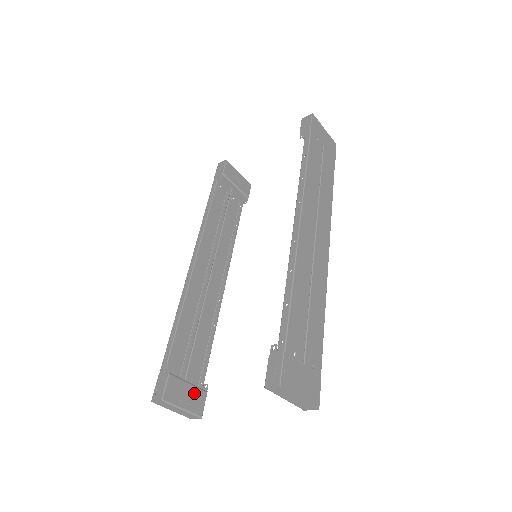
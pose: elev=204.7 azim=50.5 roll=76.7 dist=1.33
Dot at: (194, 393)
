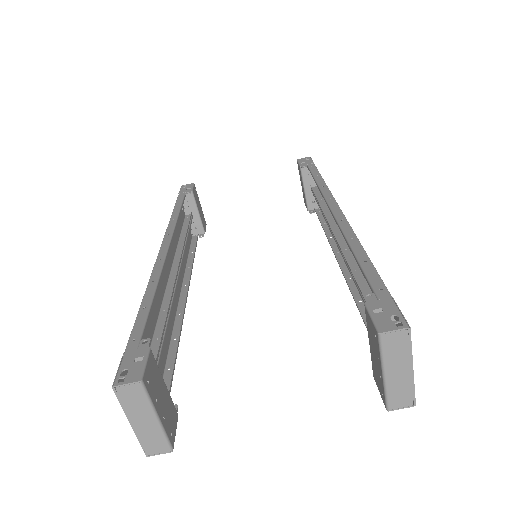
Dot at: (168, 403)
